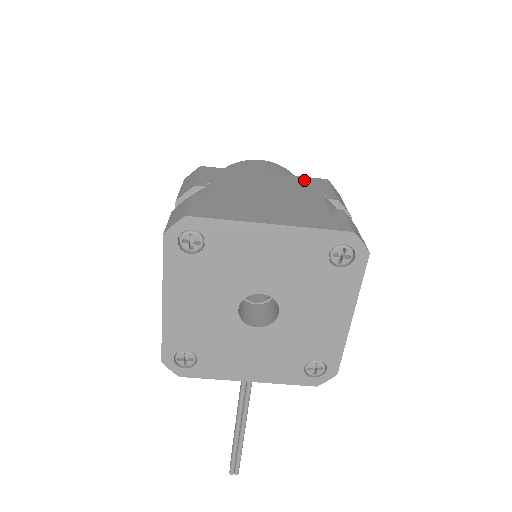
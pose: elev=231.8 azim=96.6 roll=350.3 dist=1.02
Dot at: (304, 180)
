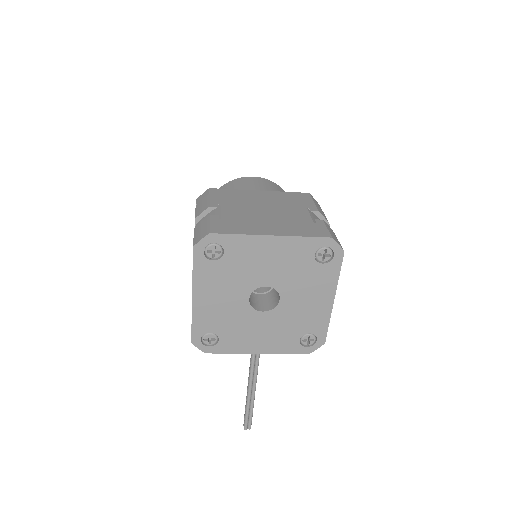
Dot at: (291, 195)
